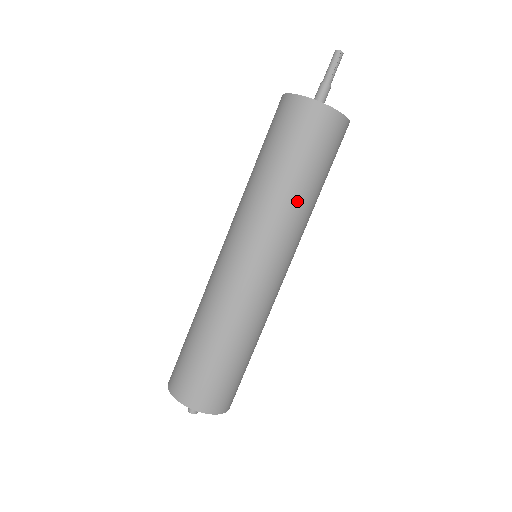
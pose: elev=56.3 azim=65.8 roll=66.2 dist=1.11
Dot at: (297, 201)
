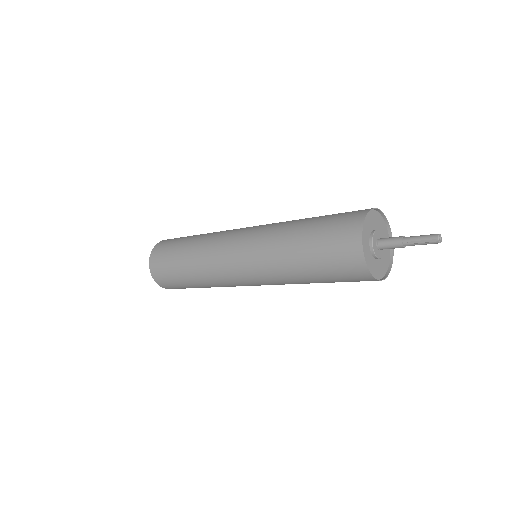
Dot at: (289, 272)
